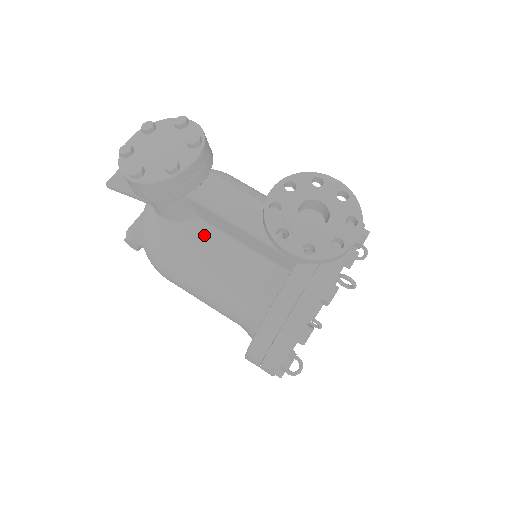
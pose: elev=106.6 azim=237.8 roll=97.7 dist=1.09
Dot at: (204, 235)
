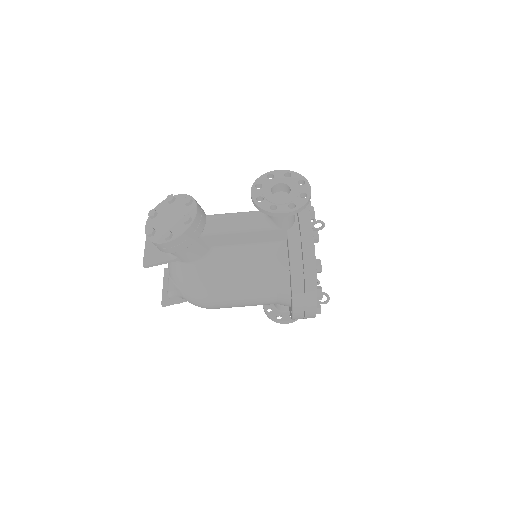
Dot at: (223, 255)
